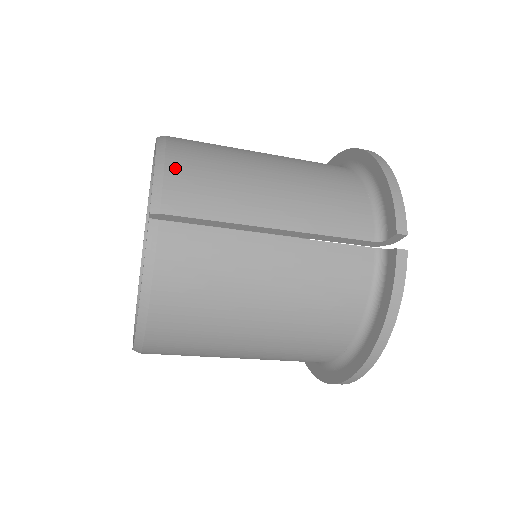
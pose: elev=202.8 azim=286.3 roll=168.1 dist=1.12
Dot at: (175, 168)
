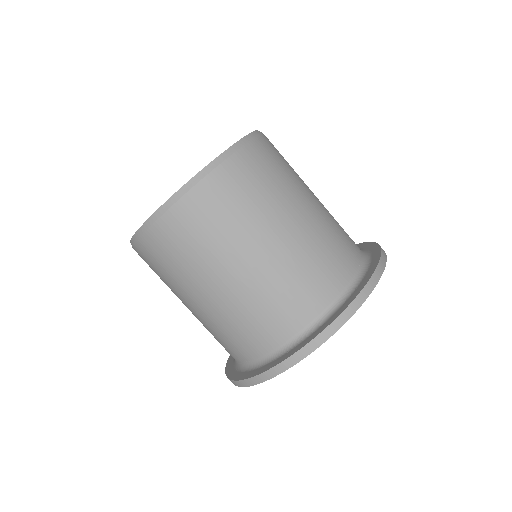
Dot at: occluded
